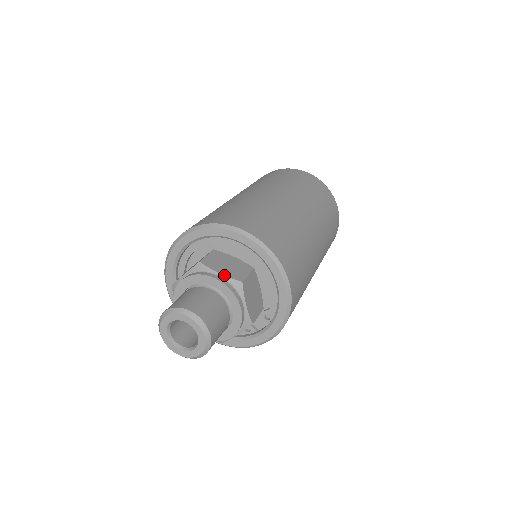
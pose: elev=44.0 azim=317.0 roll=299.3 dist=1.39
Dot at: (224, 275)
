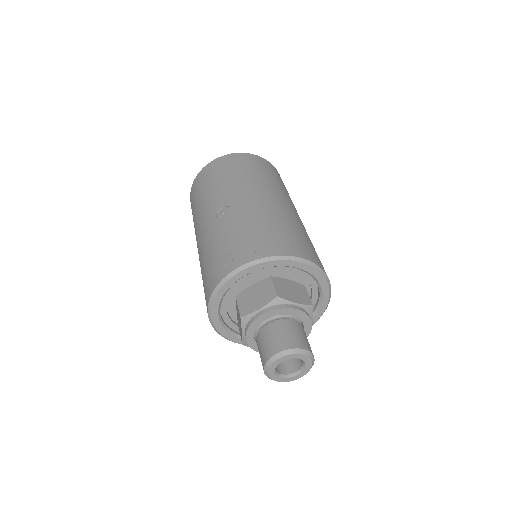
Dot at: (300, 304)
